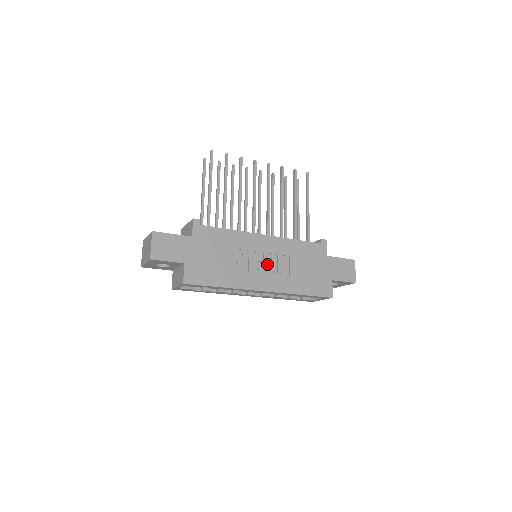
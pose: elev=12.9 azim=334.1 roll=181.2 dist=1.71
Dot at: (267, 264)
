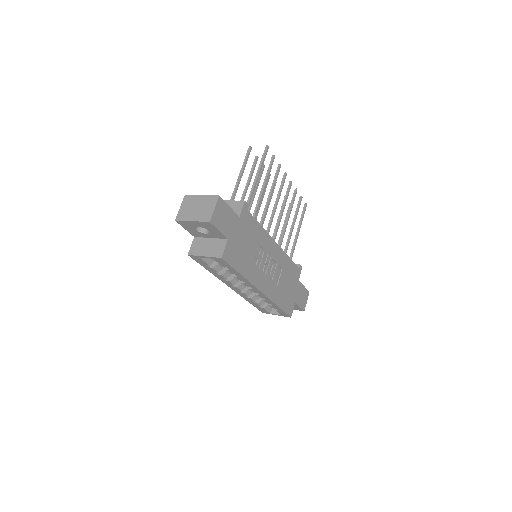
Dot at: (269, 269)
